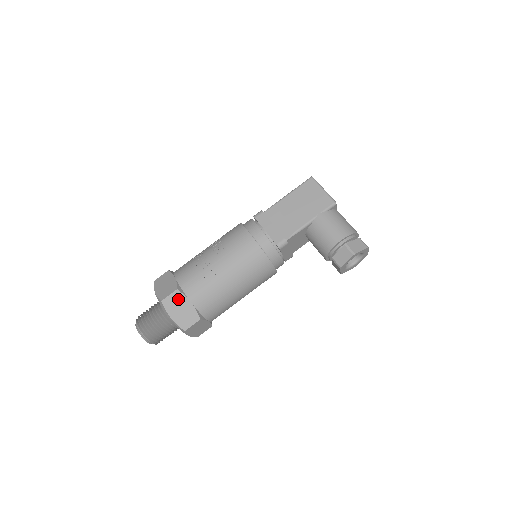
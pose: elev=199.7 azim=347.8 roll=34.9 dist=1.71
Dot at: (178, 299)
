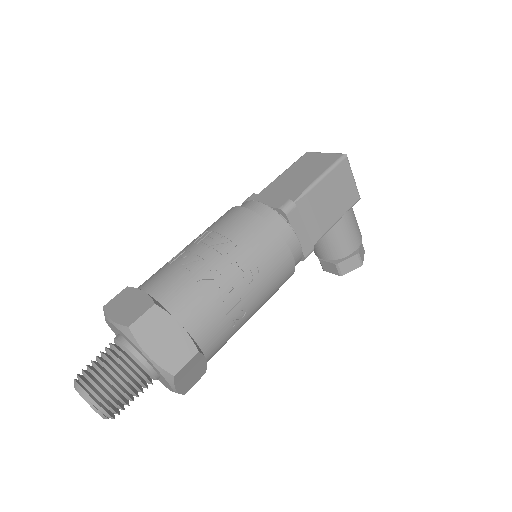
Dot at: (194, 363)
